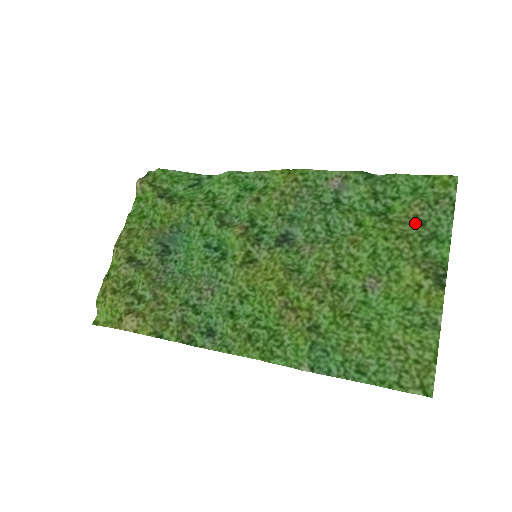
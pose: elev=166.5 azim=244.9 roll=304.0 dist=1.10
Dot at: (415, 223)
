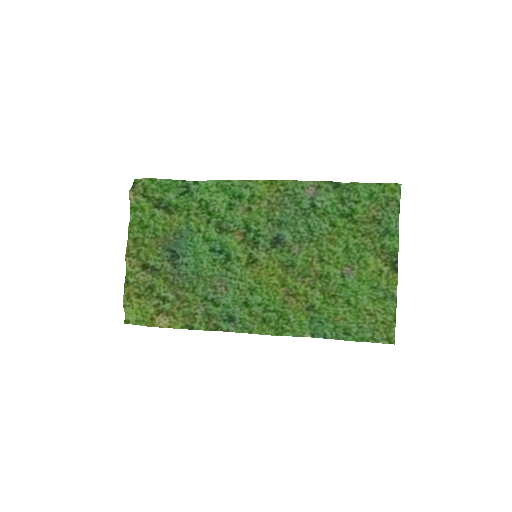
Dot at: (374, 222)
